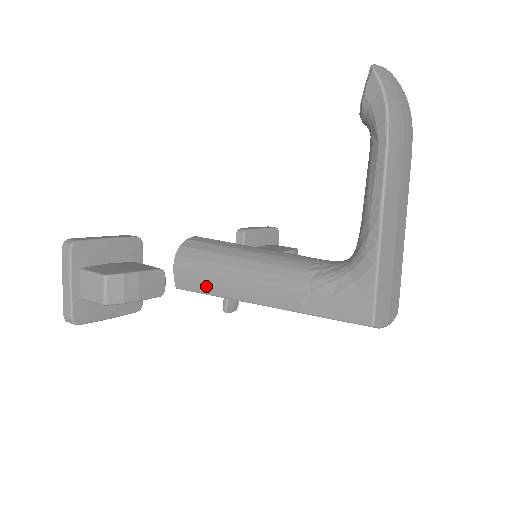
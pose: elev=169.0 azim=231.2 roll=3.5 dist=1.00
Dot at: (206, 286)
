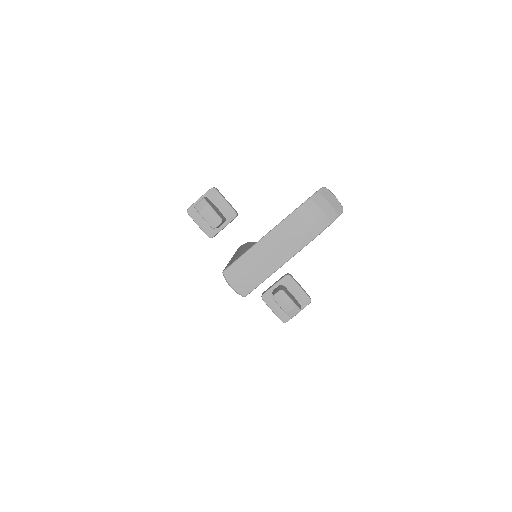
Dot at: occluded
